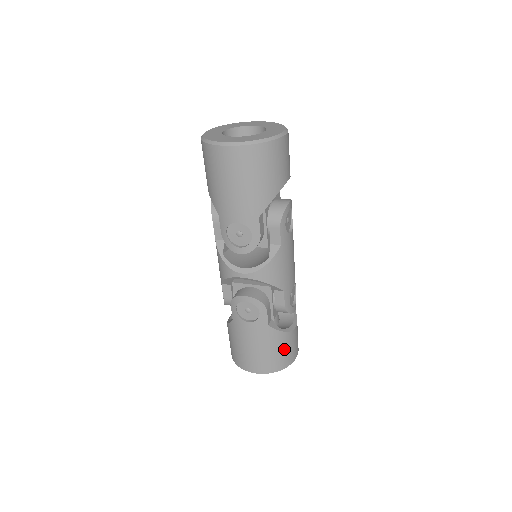
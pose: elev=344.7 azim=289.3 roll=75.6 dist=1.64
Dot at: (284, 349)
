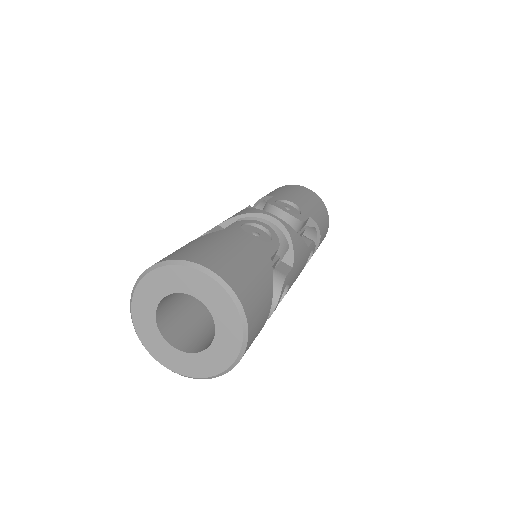
Dot at: occluded
